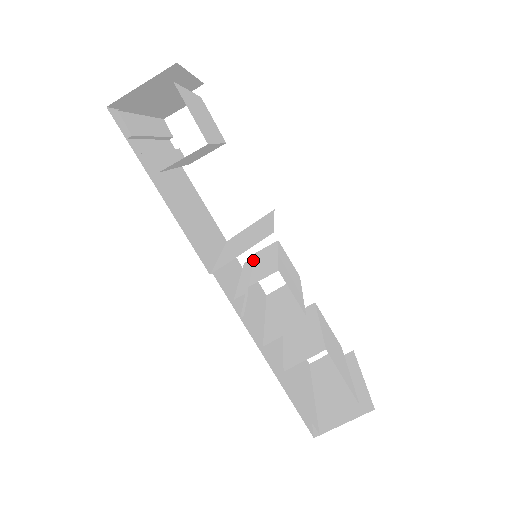
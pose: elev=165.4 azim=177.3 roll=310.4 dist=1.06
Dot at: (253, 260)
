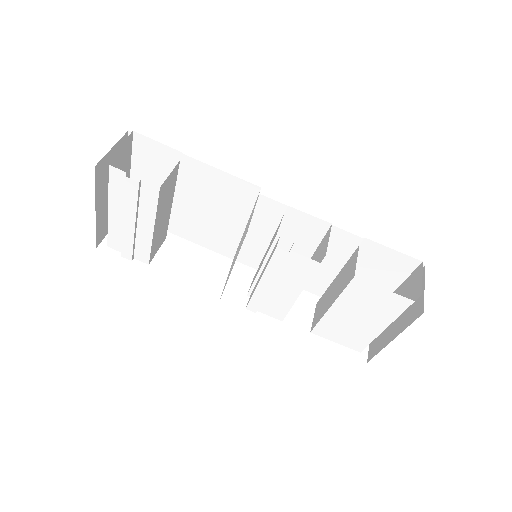
Dot at: (251, 294)
